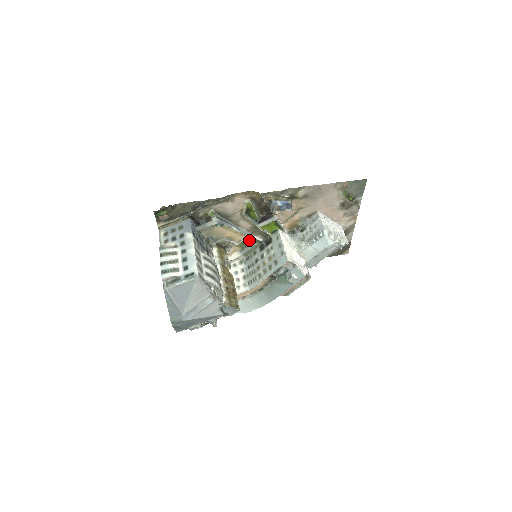
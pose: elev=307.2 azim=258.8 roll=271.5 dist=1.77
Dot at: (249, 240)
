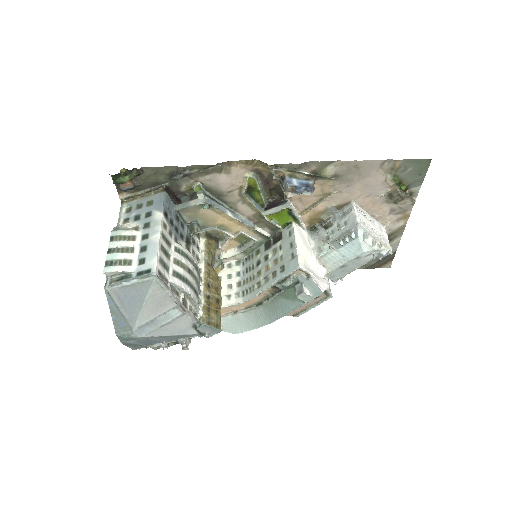
Dot at: (250, 233)
